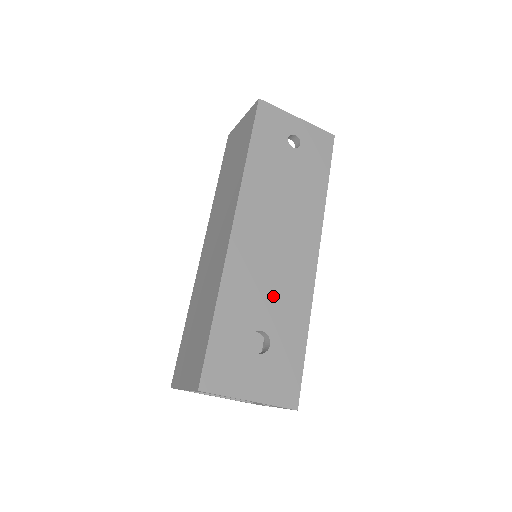
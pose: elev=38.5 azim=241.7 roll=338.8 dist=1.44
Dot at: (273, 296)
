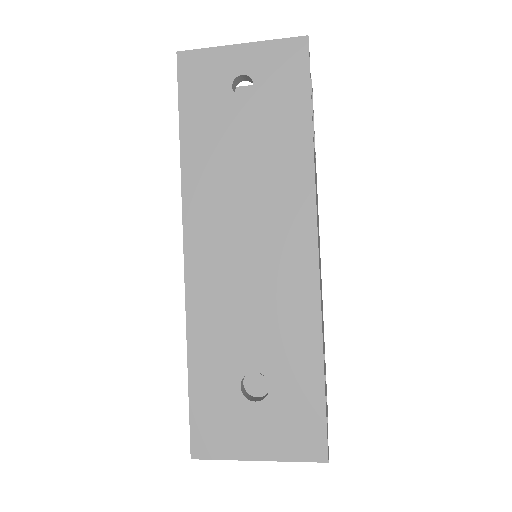
Dot at: (260, 322)
